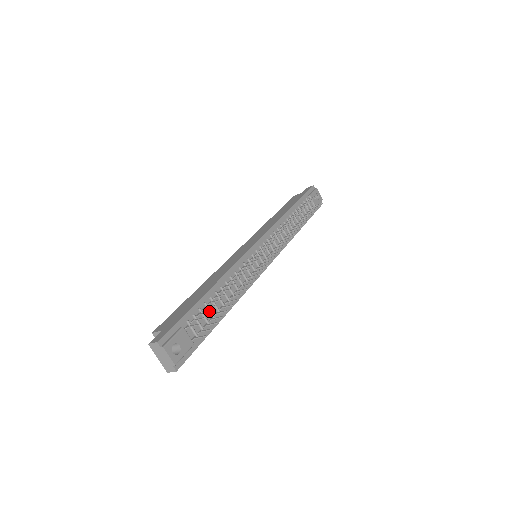
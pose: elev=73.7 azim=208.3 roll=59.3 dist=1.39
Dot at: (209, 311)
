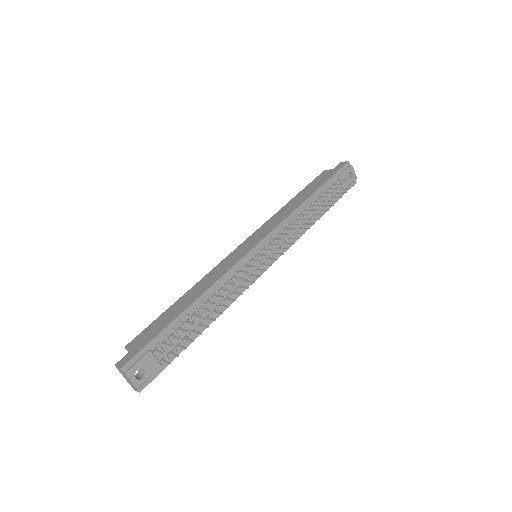
Dot at: (179, 338)
